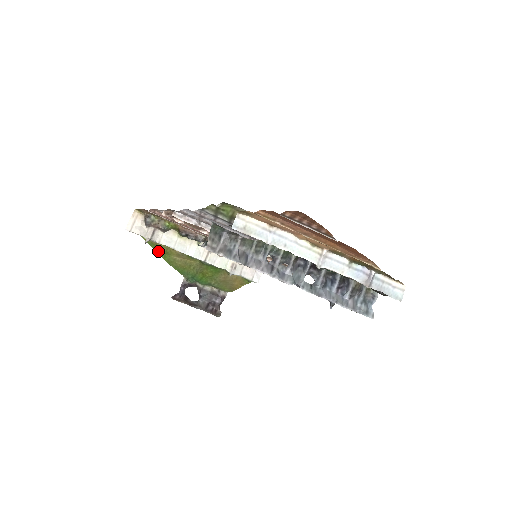
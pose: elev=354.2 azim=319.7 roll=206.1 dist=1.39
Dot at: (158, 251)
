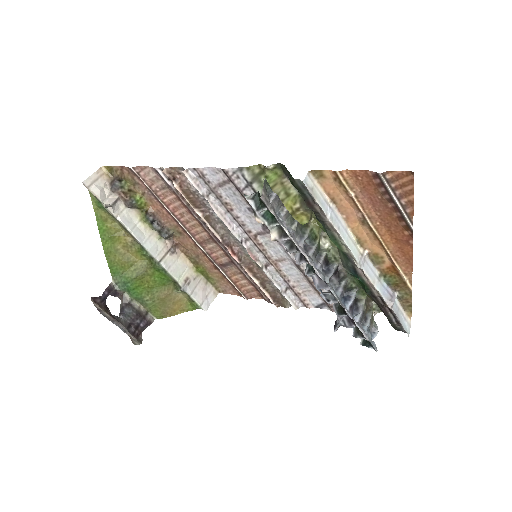
Dot at: (102, 231)
